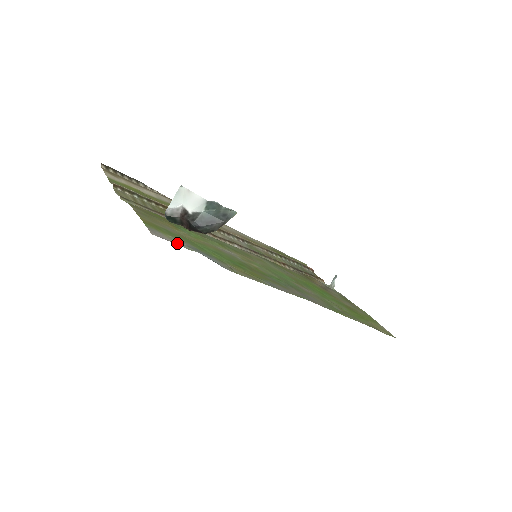
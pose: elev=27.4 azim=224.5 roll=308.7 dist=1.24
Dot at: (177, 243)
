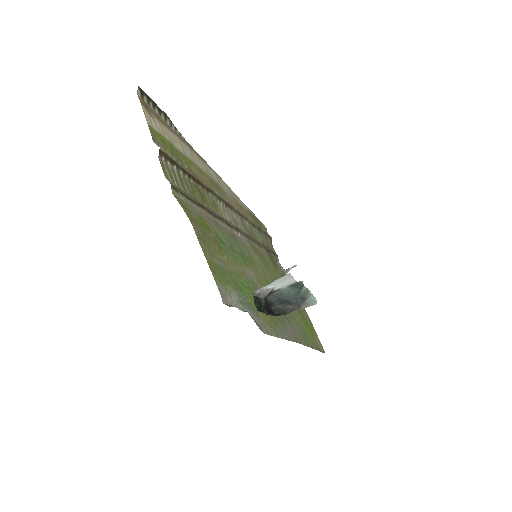
Dot at: occluded
